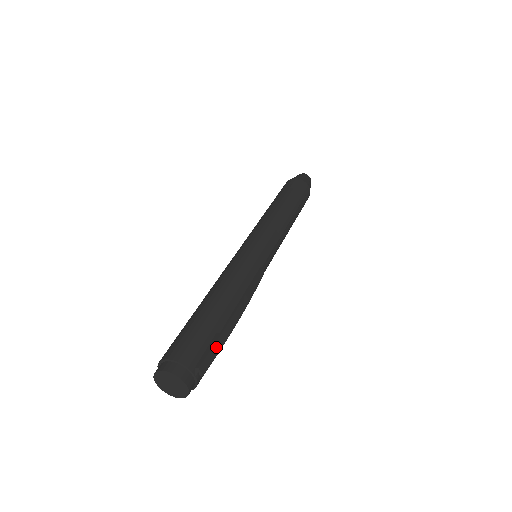
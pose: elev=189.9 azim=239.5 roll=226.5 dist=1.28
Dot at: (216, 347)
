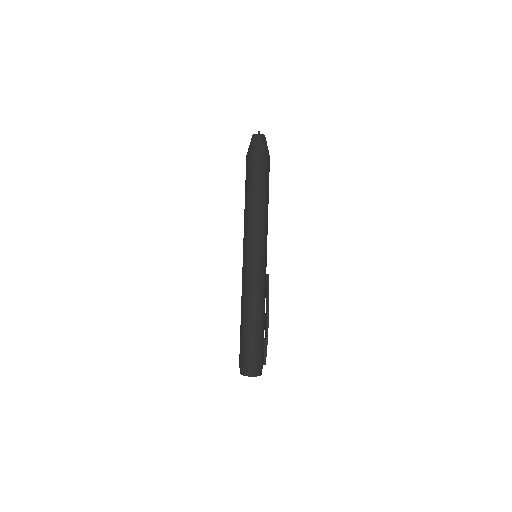
Dot at: (266, 347)
